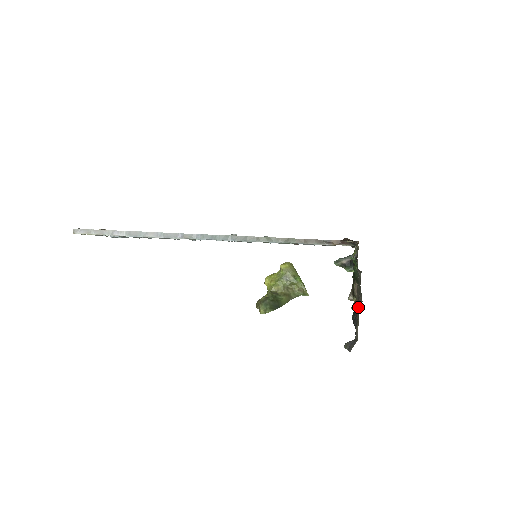
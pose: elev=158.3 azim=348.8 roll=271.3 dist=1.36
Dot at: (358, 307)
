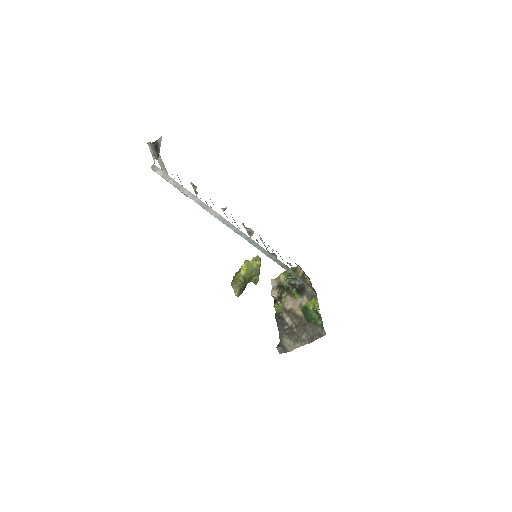
Dot at: (300, 335)
